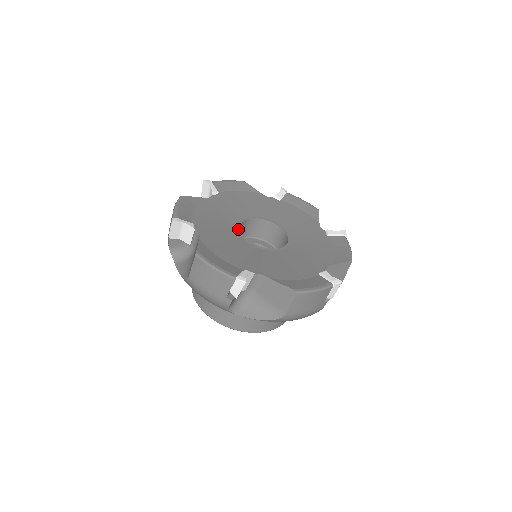
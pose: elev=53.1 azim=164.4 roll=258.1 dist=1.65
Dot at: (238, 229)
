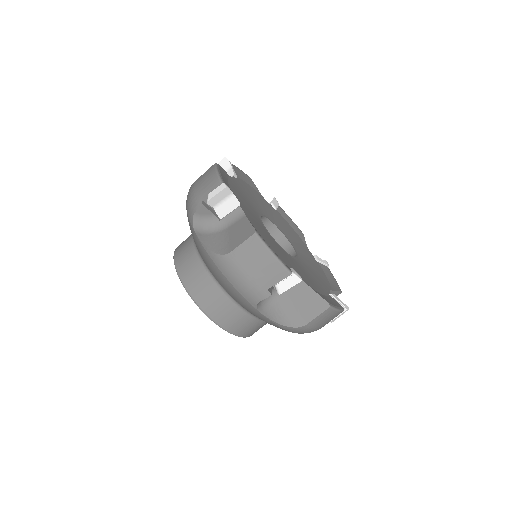
Dot at: (263, 215)
